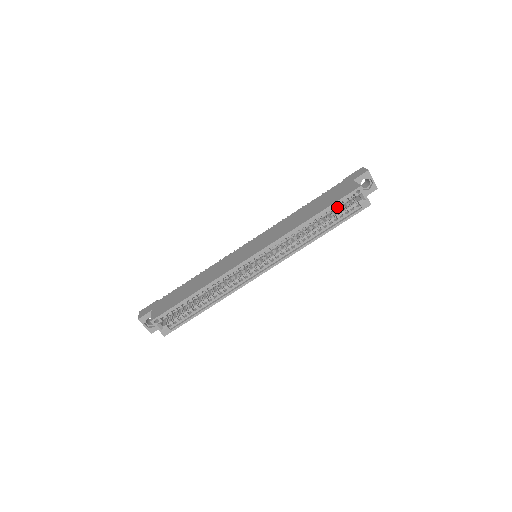
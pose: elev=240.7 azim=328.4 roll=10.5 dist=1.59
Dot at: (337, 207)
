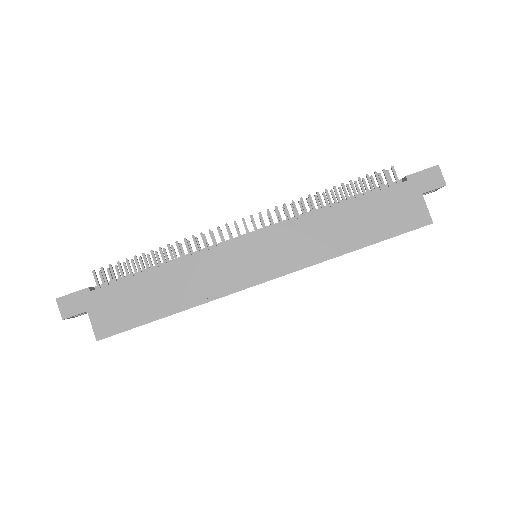
Dot at: occluded
